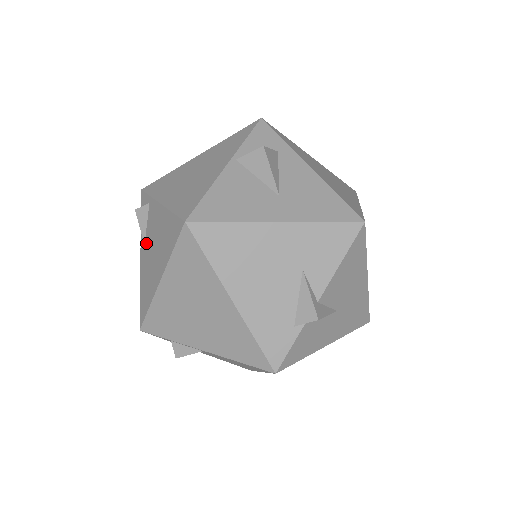
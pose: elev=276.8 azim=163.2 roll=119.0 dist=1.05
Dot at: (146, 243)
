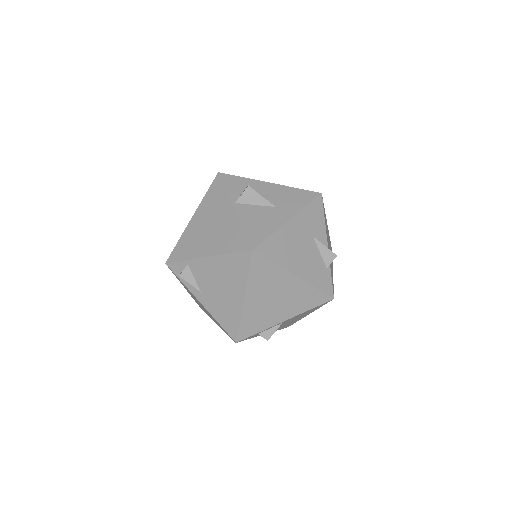
Dot at: (203, 290)
